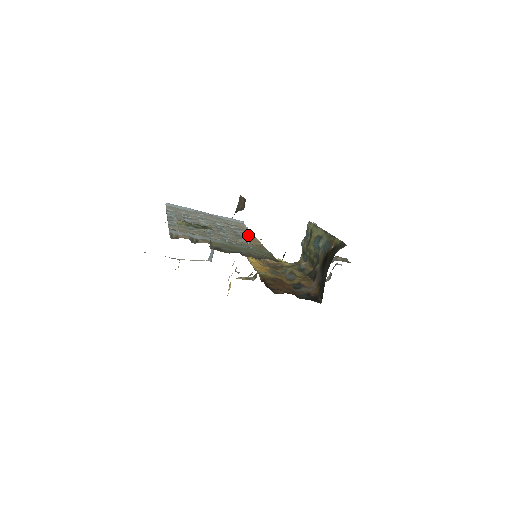
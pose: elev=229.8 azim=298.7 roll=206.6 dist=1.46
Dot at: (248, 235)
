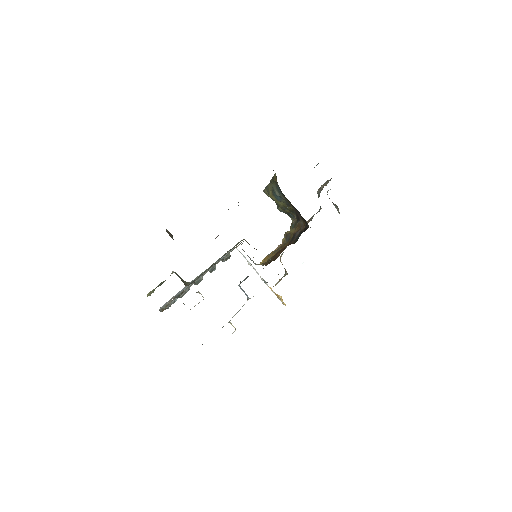
Dot at: occluded
